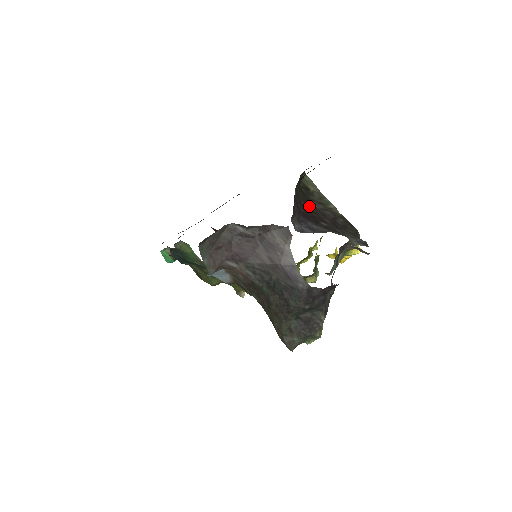
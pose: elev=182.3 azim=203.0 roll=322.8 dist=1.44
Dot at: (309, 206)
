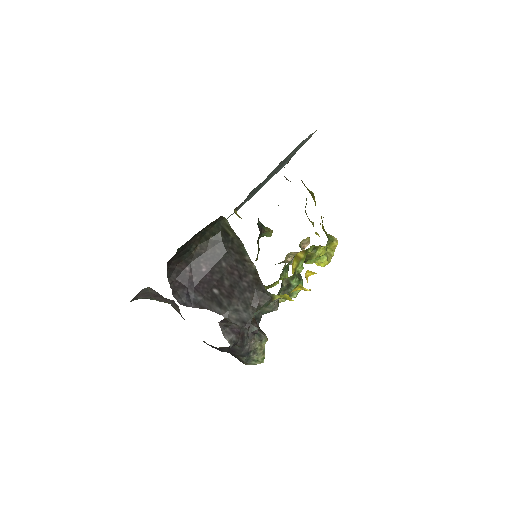
Dot at: (219, 261)
